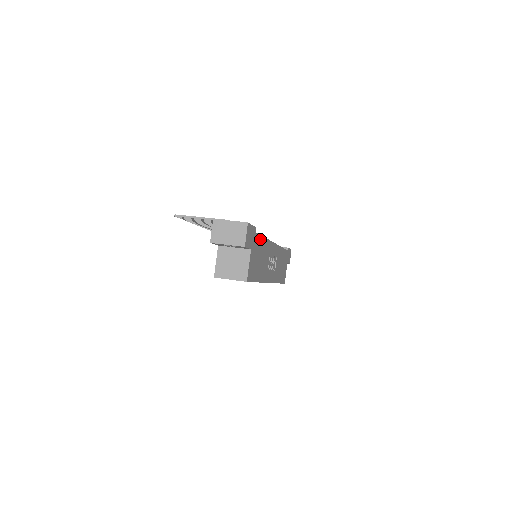
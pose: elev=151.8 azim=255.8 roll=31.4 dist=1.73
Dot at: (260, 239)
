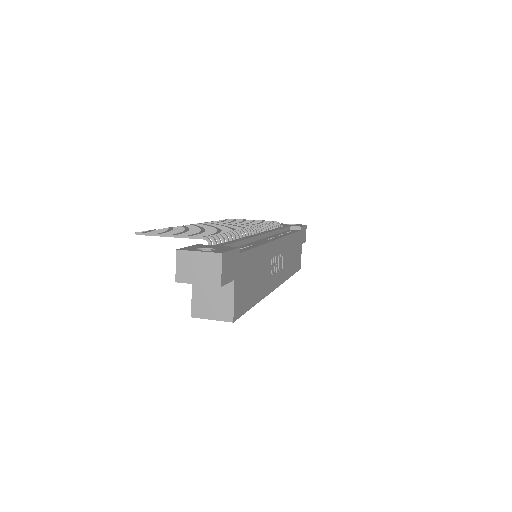
Dot at: (250, 254)
